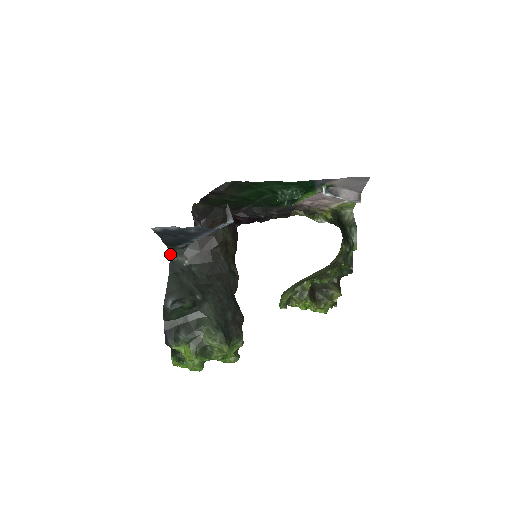
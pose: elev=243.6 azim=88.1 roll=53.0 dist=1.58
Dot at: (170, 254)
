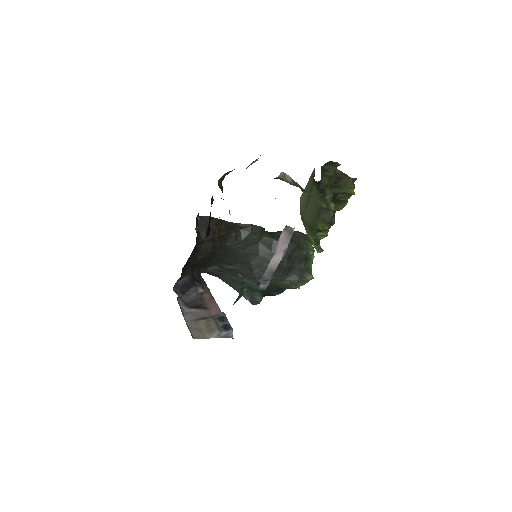
Dot at: occluded
